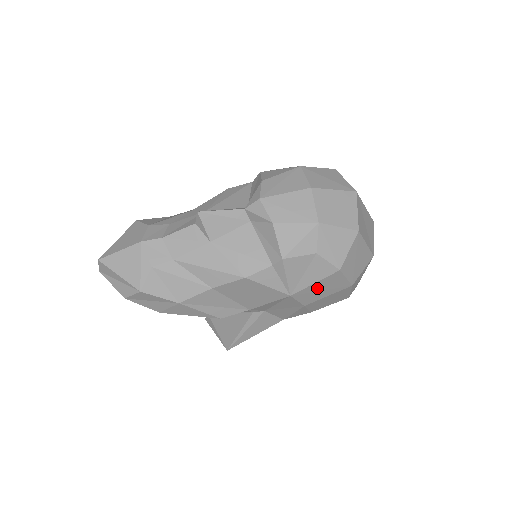
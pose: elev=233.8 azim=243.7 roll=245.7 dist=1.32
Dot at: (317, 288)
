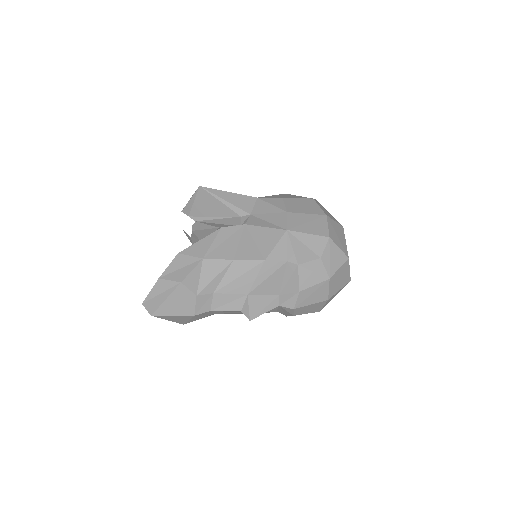
Dot at: occluded
